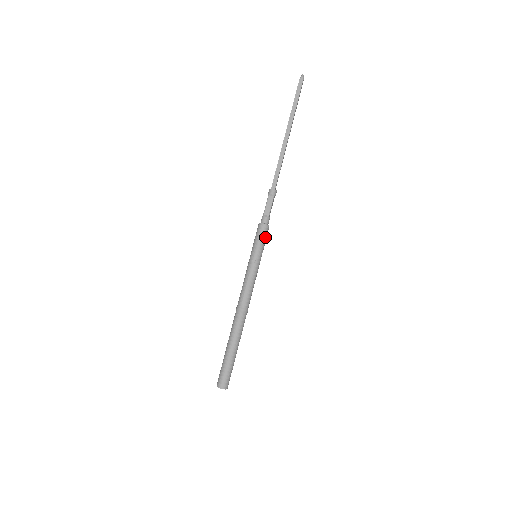
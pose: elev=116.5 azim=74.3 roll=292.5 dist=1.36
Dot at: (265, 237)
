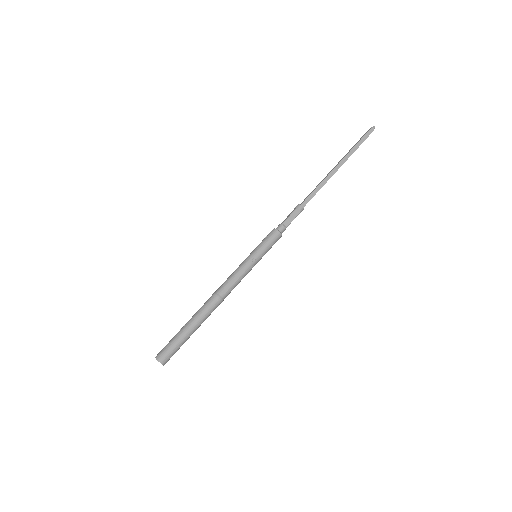
Dot at: occluded
